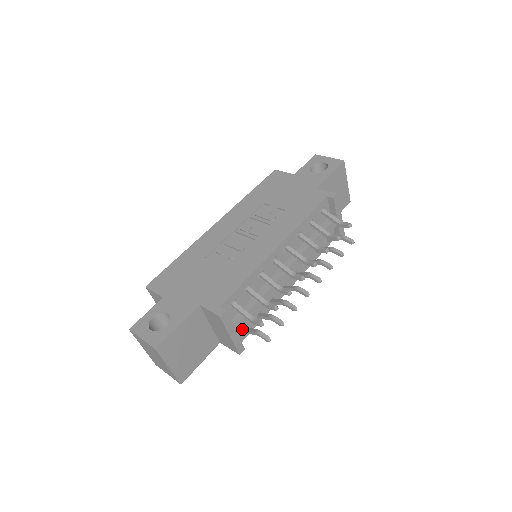
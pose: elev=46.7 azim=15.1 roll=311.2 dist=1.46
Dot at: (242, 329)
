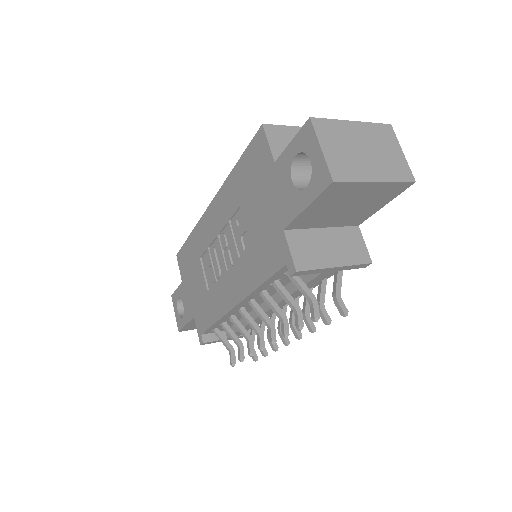
Dot at: occluded
